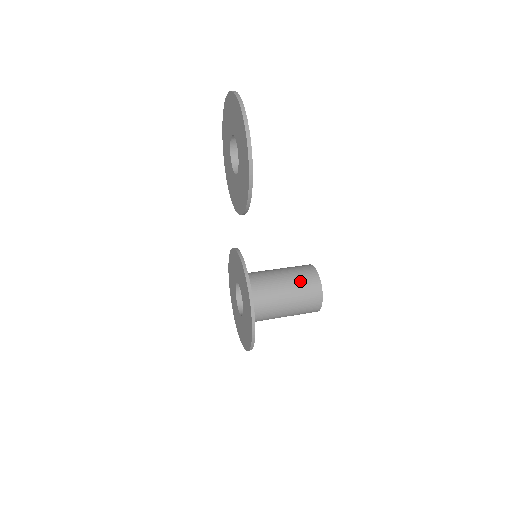
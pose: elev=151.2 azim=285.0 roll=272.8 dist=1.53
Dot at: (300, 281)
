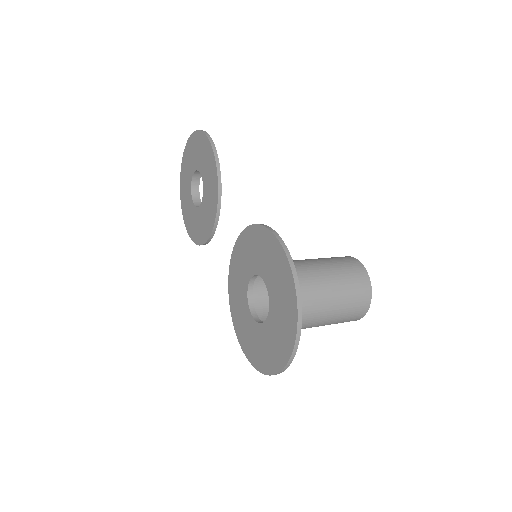
Dot at: occluded
